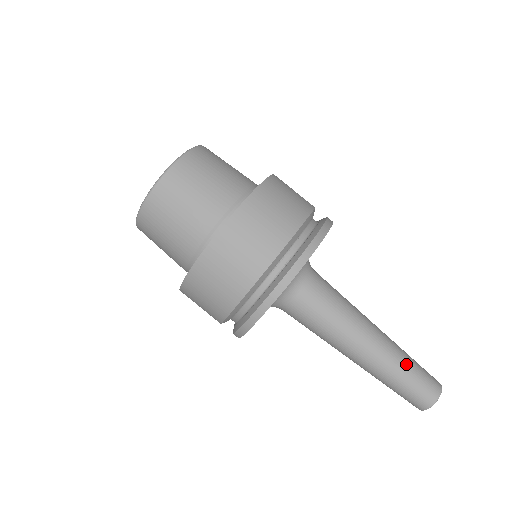
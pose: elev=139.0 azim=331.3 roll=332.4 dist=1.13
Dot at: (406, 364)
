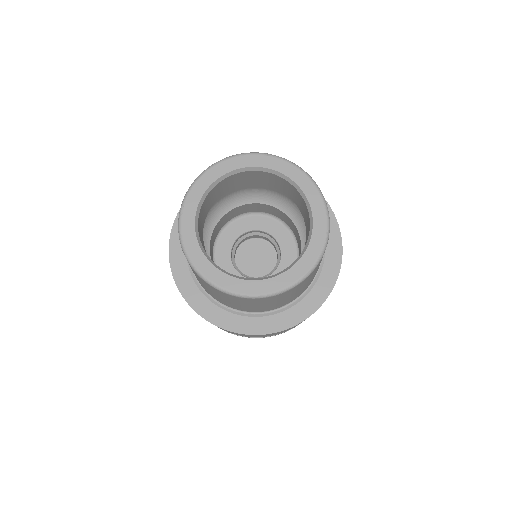
Dot at: occluded
